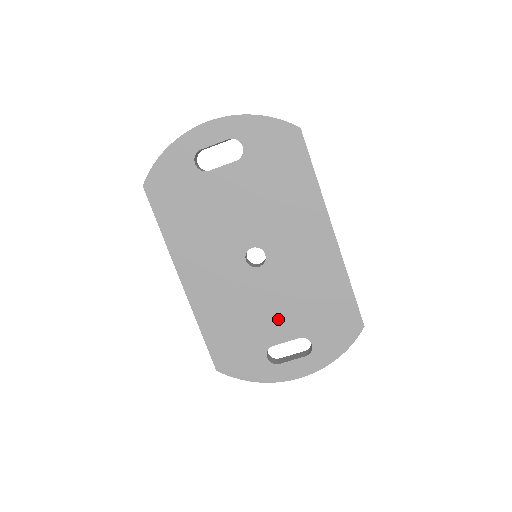
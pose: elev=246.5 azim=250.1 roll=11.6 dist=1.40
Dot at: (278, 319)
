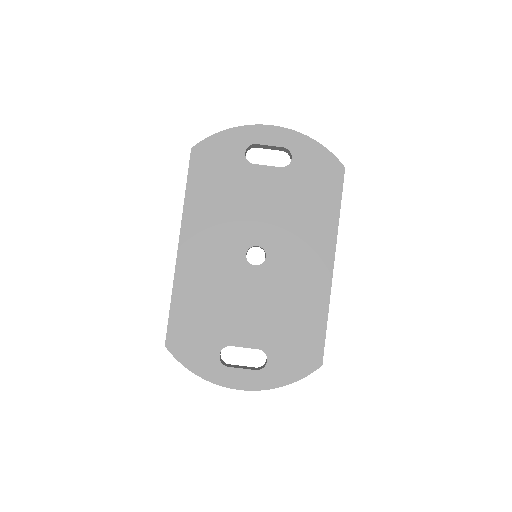
Dot at: (248, 322)
